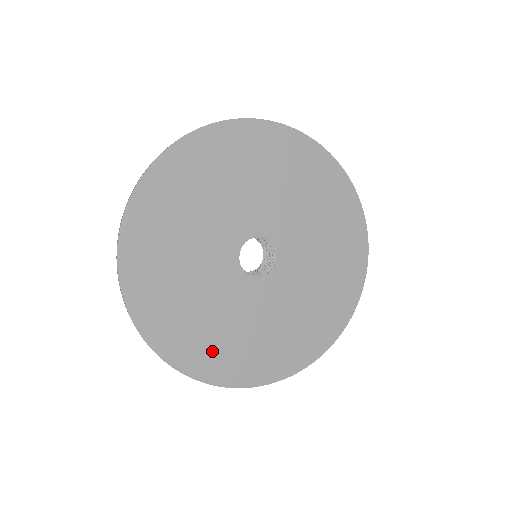
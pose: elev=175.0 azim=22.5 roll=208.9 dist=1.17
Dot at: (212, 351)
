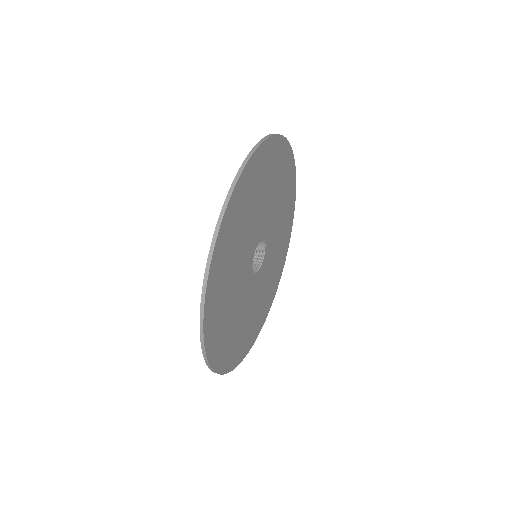
Dot at: (259, 319)
